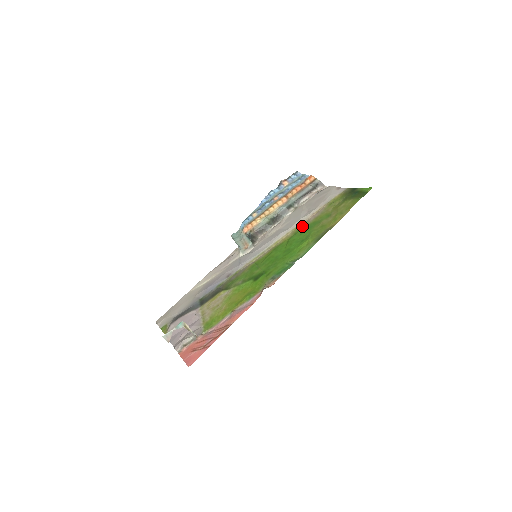
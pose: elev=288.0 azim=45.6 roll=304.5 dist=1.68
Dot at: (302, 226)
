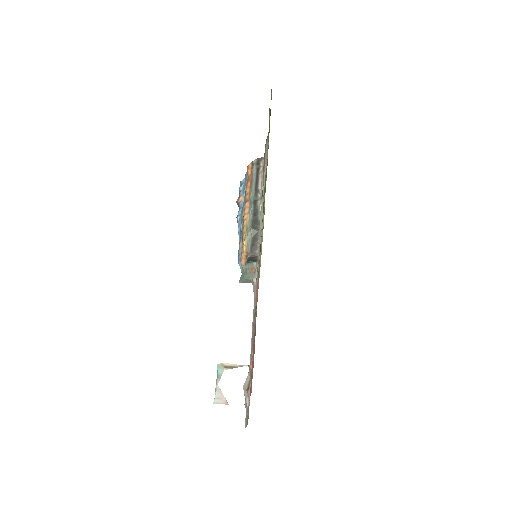
Dot at: occluded
